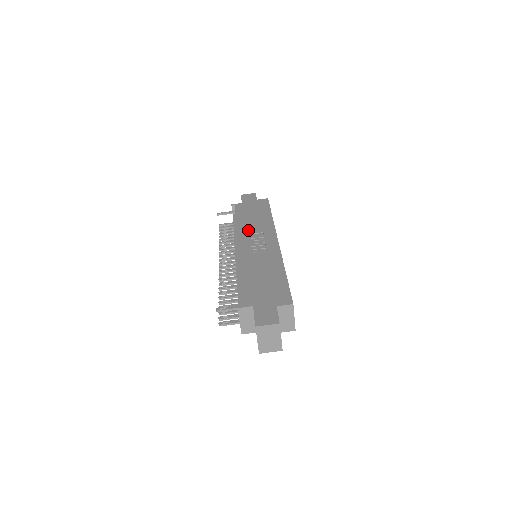
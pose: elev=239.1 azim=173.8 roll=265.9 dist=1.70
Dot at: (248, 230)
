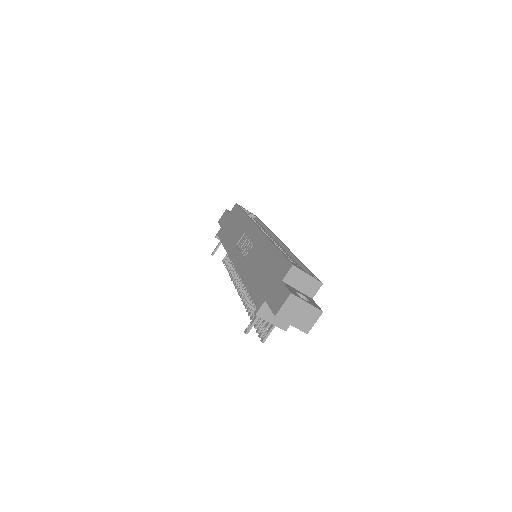
Dot at: (234, 243)
